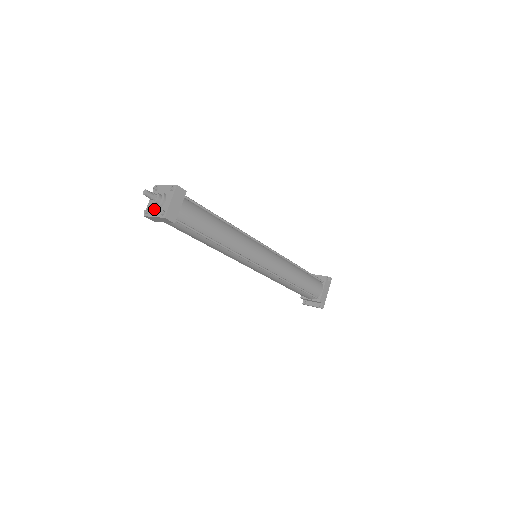
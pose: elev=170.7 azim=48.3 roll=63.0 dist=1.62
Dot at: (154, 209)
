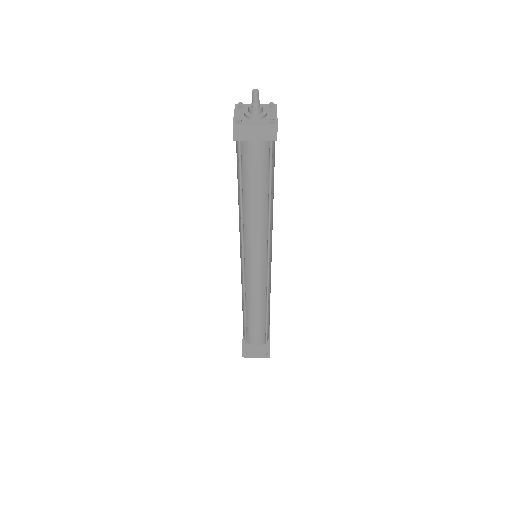
Dot at: (251, 119)
